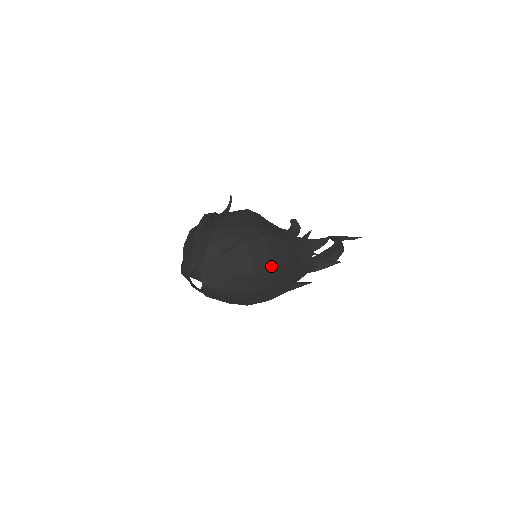
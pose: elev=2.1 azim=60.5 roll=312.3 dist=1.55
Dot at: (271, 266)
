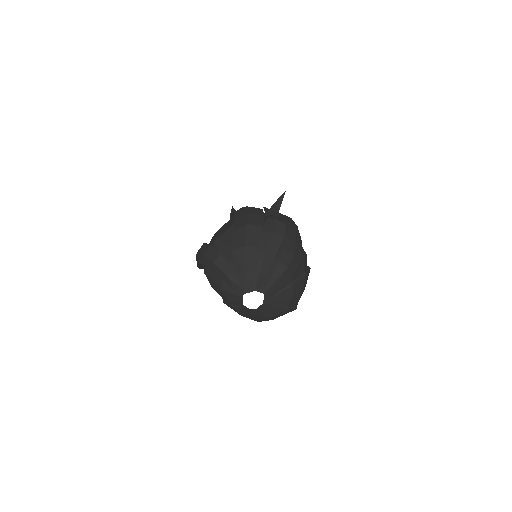
Dot at: occluded
